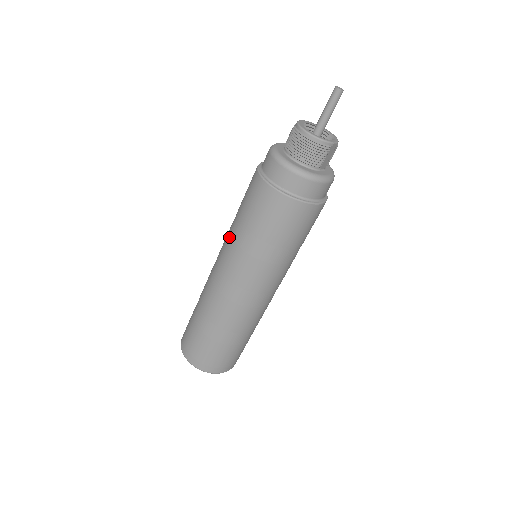
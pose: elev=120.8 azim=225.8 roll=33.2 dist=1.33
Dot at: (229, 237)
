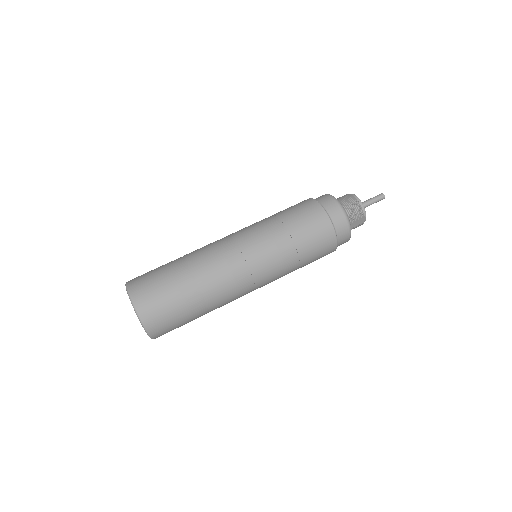
Dot at: (257, 223)
